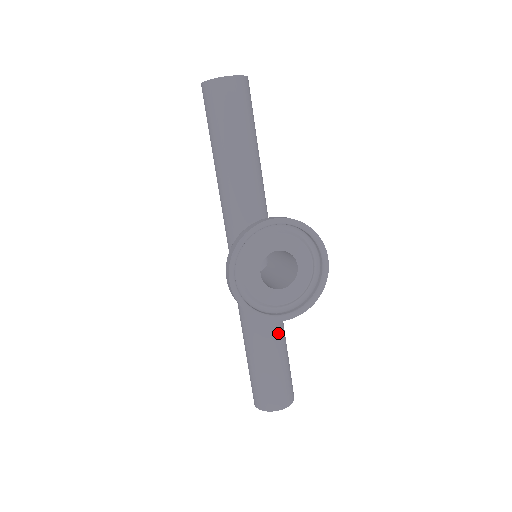
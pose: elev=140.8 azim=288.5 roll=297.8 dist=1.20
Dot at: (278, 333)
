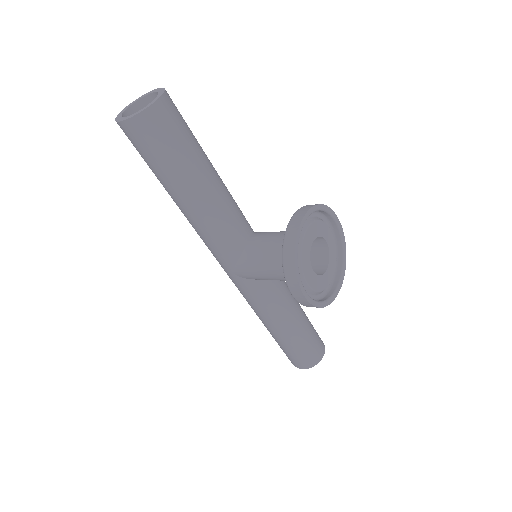
Dot at: (297, 303)
